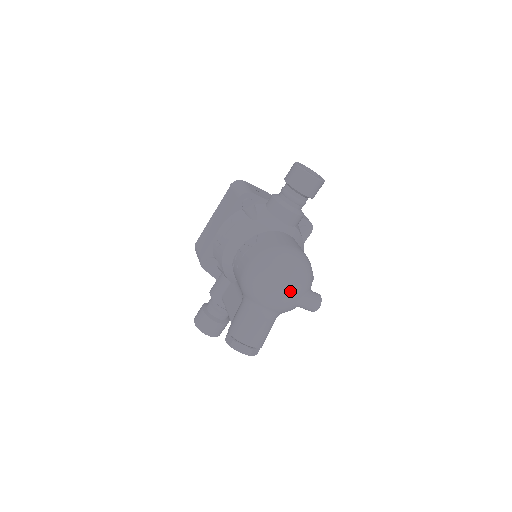
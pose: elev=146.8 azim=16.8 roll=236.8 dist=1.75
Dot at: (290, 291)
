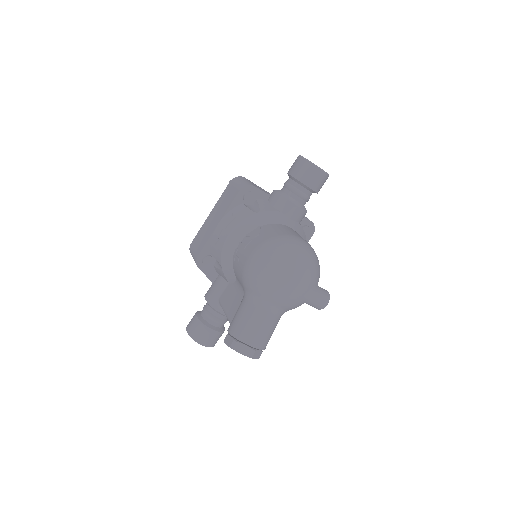
Dot at: (298, 282)
